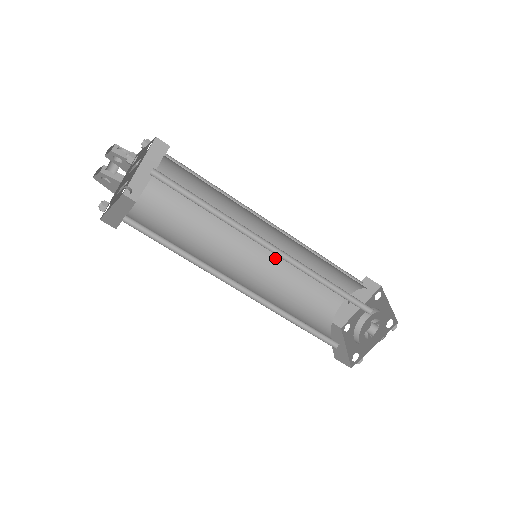
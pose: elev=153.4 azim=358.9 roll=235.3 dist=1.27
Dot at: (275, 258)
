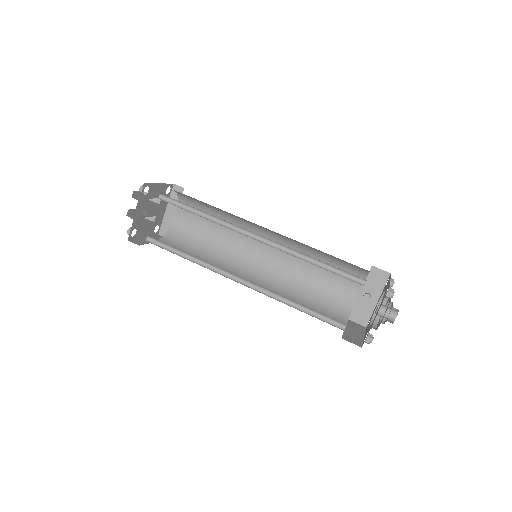
Dot at: (283, 264)
